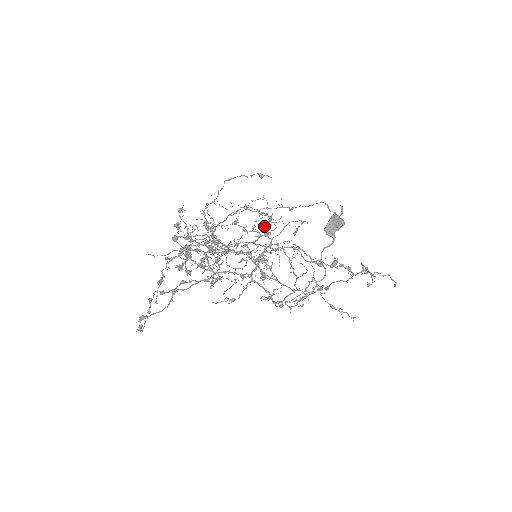
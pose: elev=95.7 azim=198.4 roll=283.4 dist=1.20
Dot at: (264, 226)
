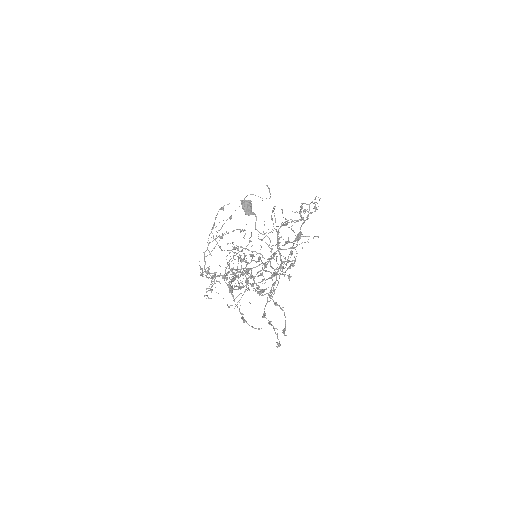
Dot at: (286, 219)
